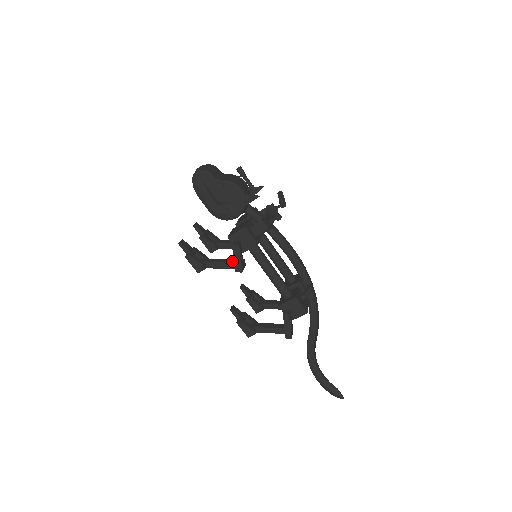
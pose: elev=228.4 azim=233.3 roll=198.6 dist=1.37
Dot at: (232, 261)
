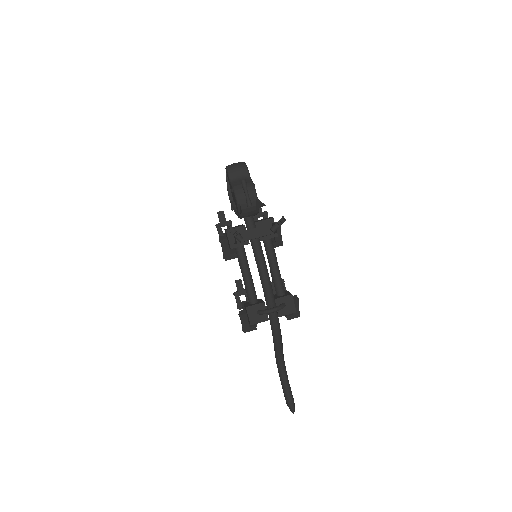
Dot at: occluded
